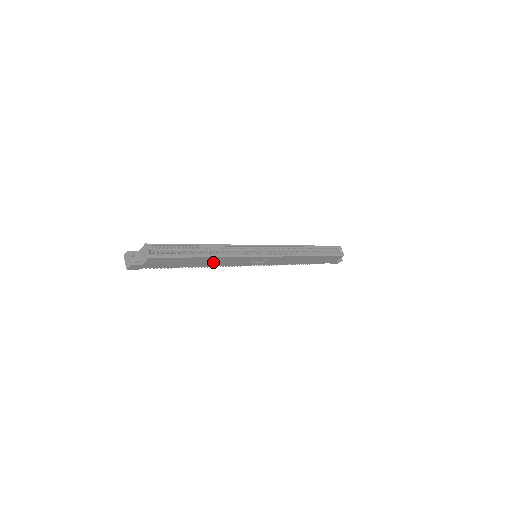
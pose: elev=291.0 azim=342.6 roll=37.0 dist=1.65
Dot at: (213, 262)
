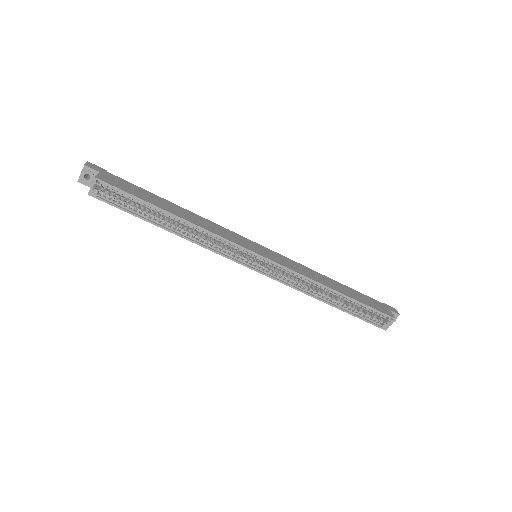
Dot at: occluded
